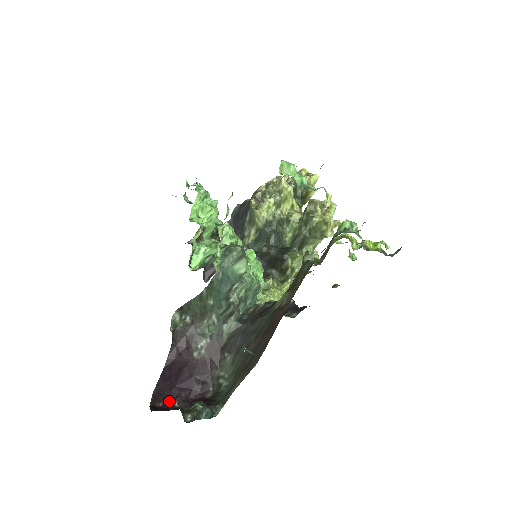
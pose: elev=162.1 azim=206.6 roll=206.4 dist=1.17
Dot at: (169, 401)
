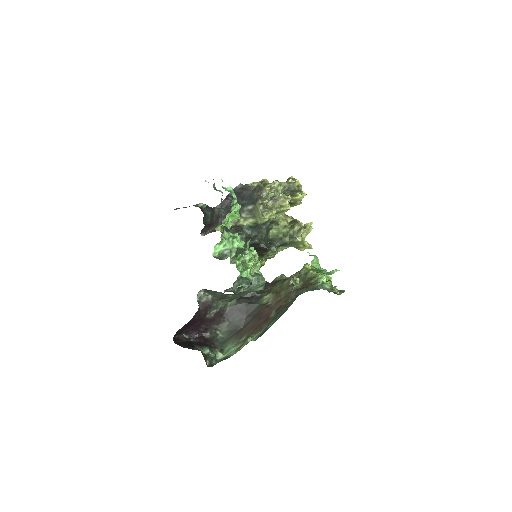
Dot at: (181, 334)
